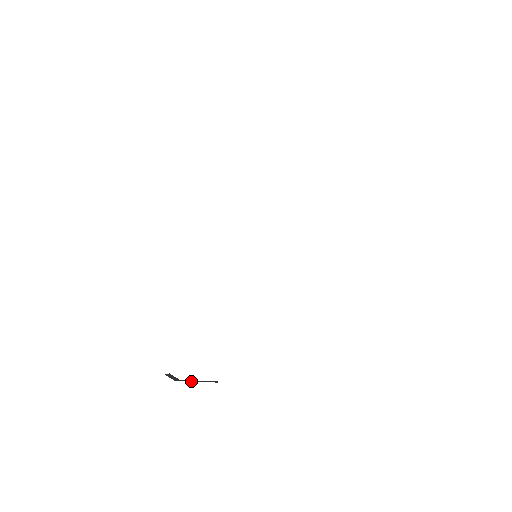
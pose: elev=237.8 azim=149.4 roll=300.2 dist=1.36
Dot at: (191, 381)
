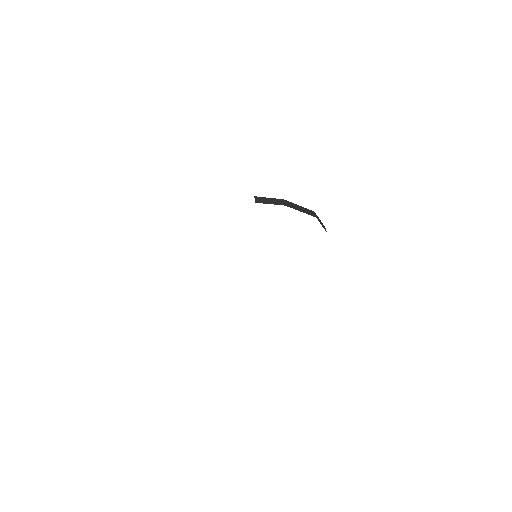
Dot at: occluded
